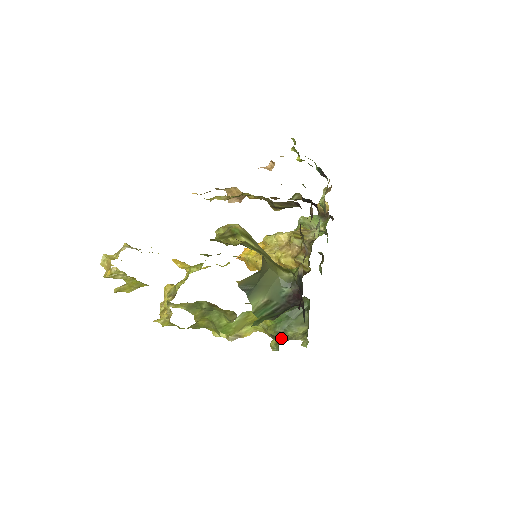
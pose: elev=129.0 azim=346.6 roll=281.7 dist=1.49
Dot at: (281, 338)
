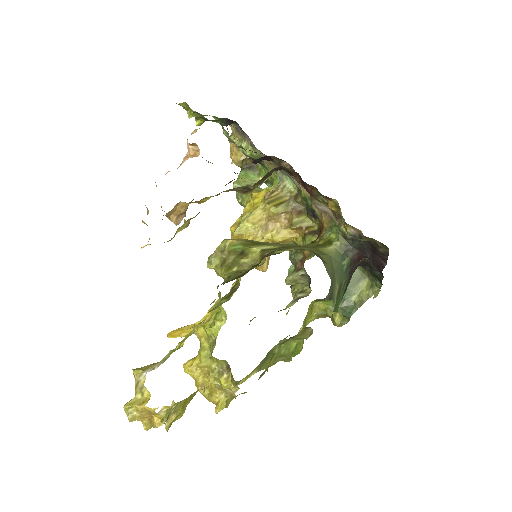
Dot at: (349, 309)
